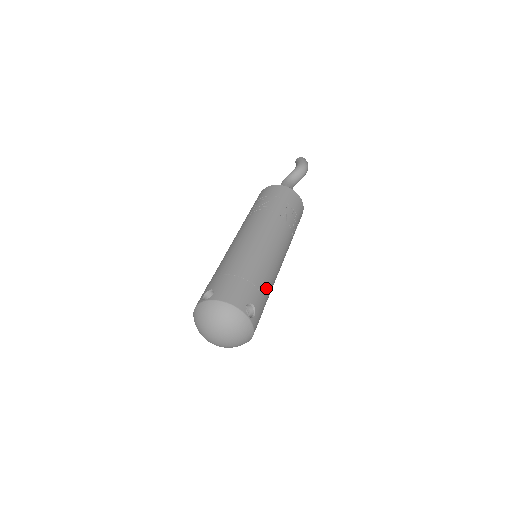
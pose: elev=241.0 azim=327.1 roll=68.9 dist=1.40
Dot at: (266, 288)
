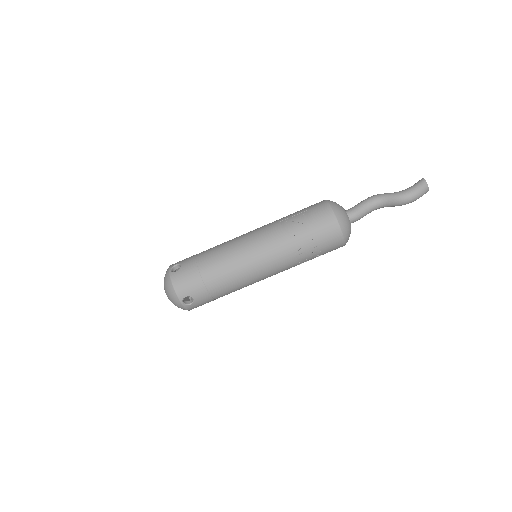
Dot at: (220, 292)
